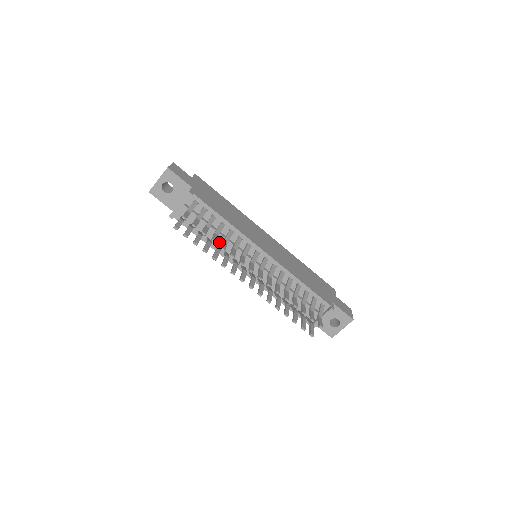
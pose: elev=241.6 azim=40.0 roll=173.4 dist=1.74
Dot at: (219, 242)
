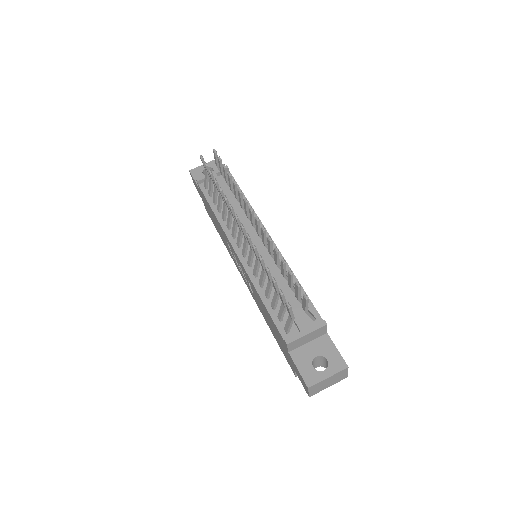
Dot at: occluded
